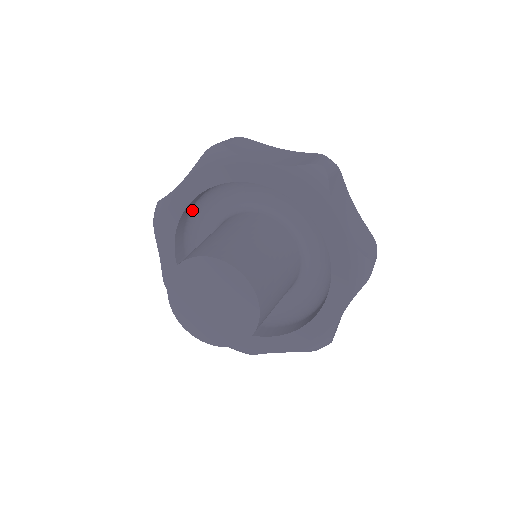
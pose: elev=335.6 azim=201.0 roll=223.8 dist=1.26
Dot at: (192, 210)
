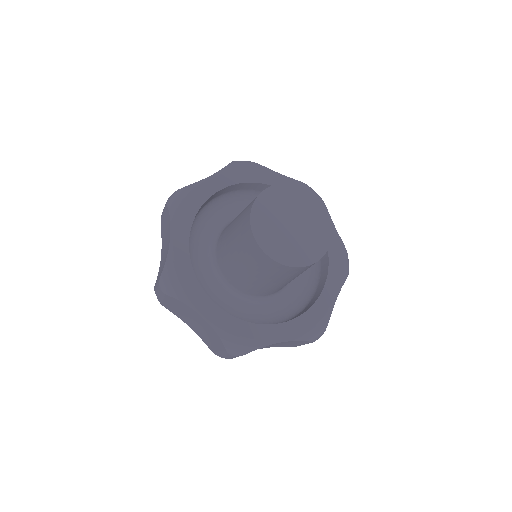
Dot at: (200, 210)
